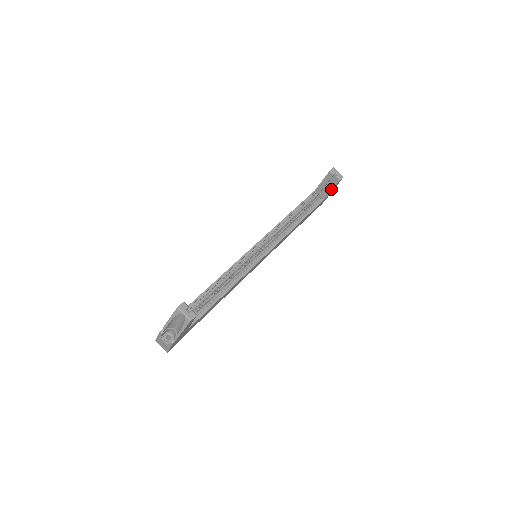
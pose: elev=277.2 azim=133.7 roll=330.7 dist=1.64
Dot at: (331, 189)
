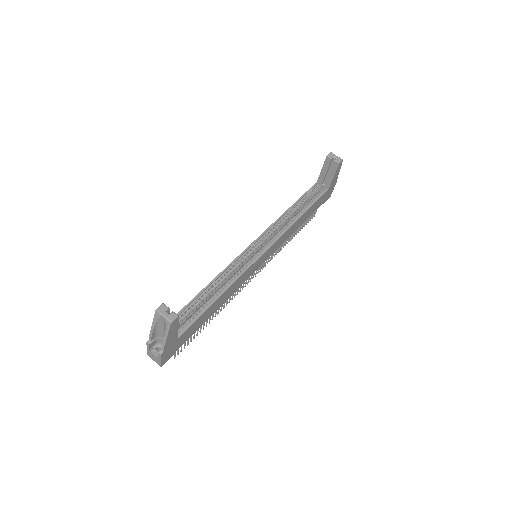
Dot at: (332, 176)
